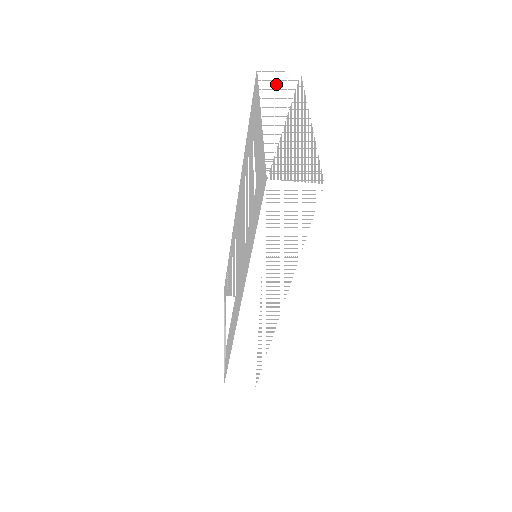
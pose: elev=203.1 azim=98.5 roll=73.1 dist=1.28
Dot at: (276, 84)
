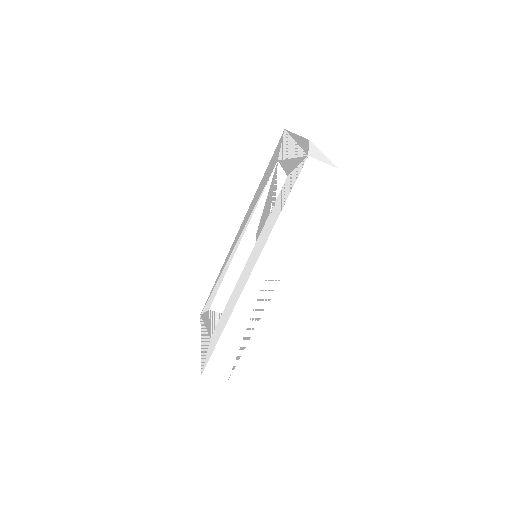
Dot at: (298, 137)
